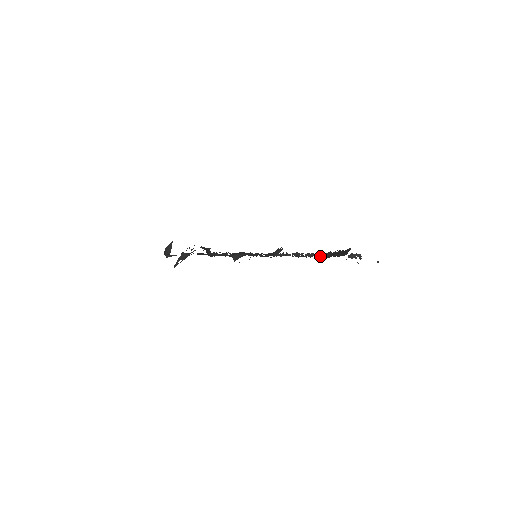
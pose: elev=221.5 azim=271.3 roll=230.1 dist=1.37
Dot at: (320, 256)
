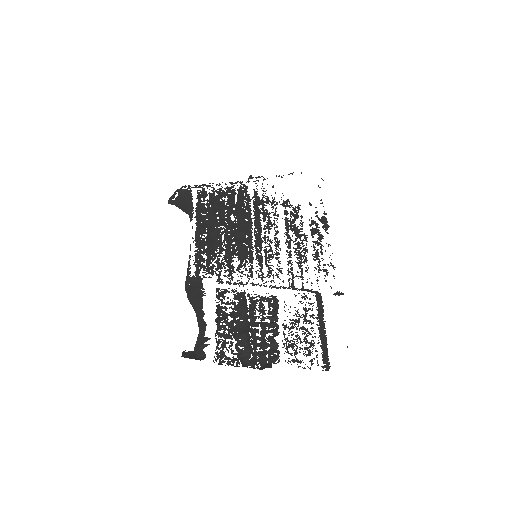
Dot at: (311, 292)
